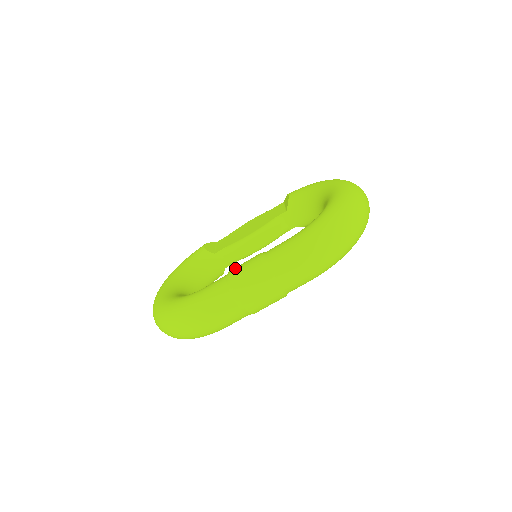
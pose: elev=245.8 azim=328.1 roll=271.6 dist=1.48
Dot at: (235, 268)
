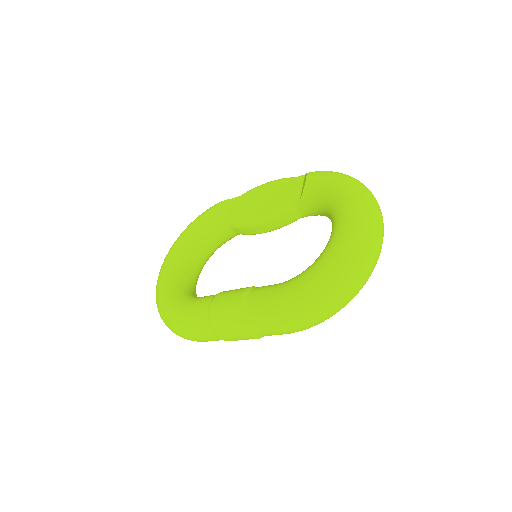
Dot at: (218, 300)
